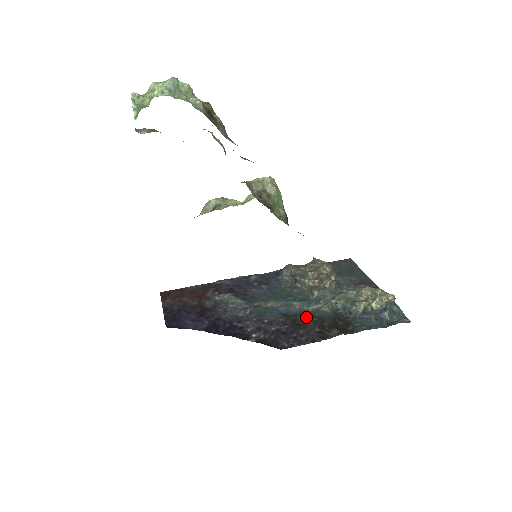
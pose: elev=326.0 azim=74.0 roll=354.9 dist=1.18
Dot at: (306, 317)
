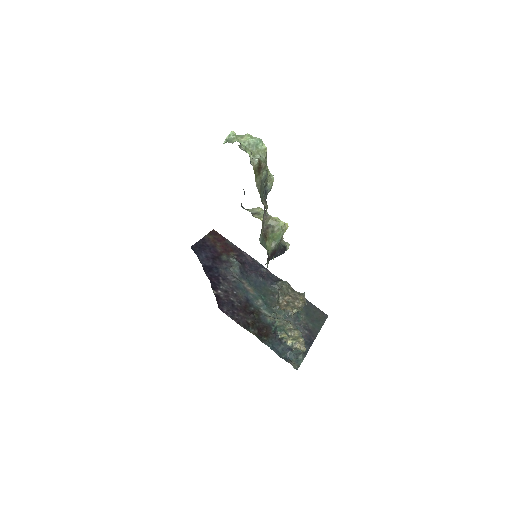
Dot at: (254, 311)
